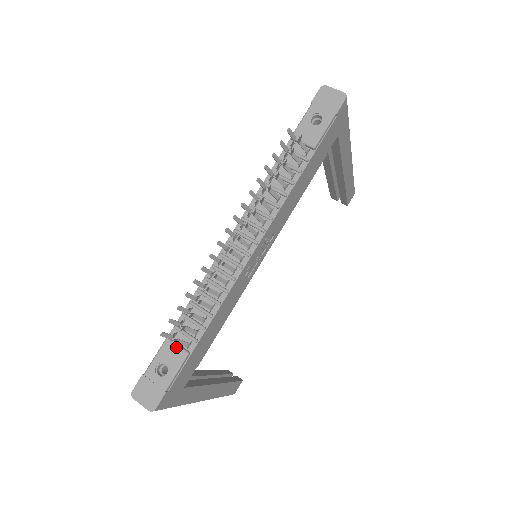
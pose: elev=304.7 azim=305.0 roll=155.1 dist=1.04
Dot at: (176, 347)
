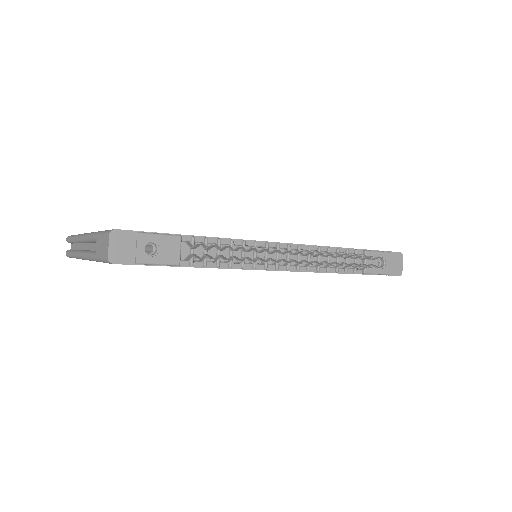
Dot at: (179, 250)
